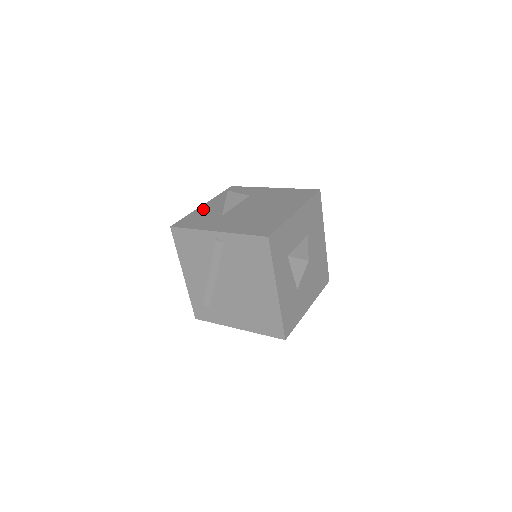
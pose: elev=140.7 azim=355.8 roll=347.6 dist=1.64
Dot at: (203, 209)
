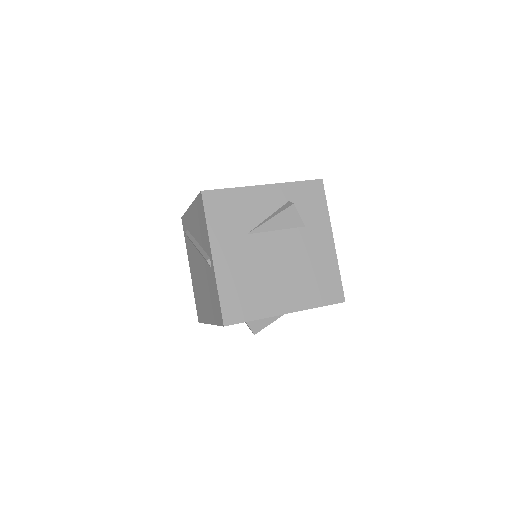
Dot at: (253, 195)
